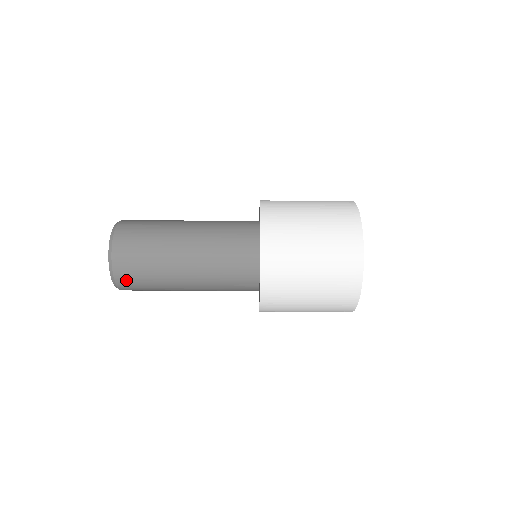
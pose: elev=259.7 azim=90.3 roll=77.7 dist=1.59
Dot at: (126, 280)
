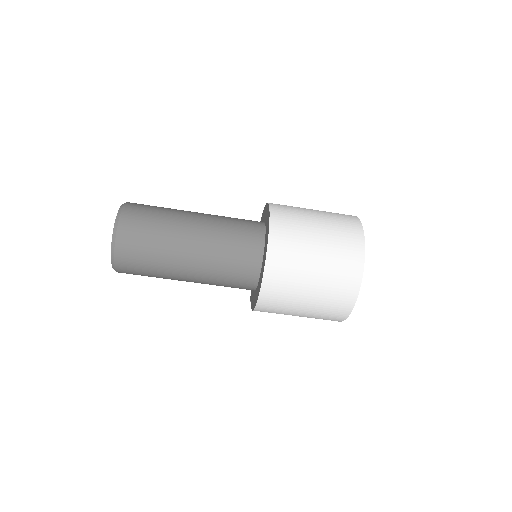
Dot at: occluded
